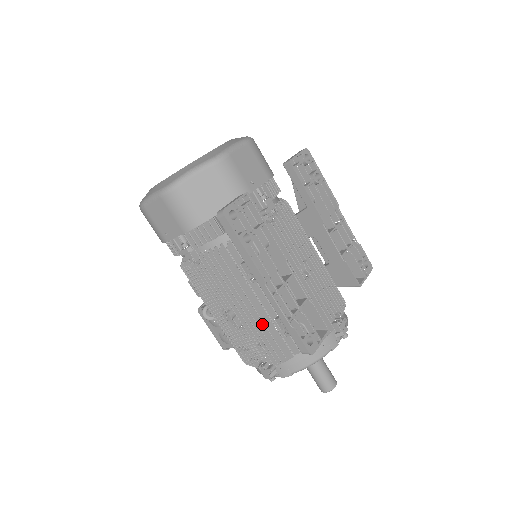
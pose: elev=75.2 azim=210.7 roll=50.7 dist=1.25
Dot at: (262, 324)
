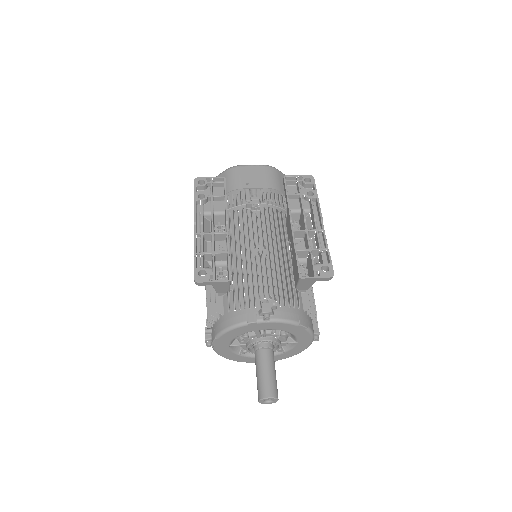
Dot at: occluded
